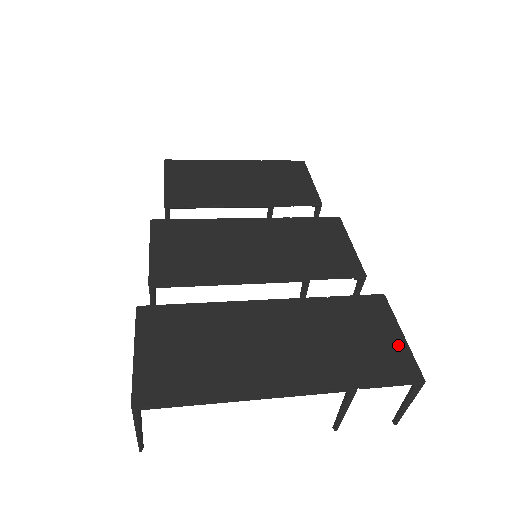
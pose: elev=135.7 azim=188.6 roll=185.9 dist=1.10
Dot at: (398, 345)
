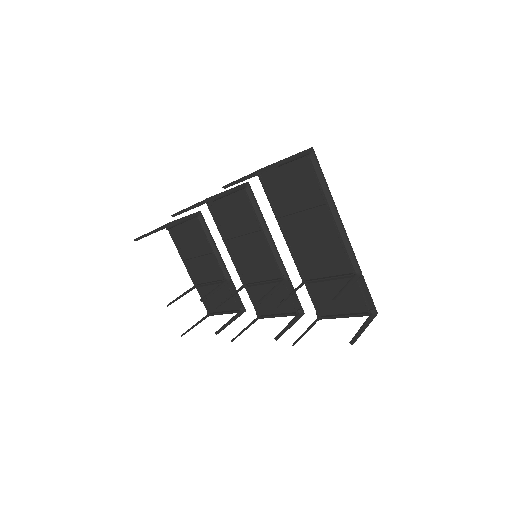
Dot at: (351, 310)
